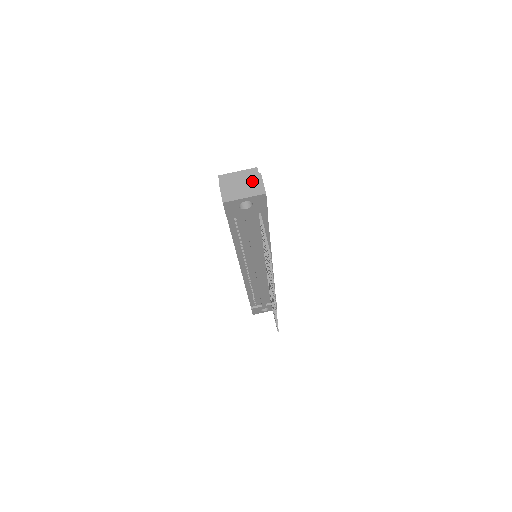
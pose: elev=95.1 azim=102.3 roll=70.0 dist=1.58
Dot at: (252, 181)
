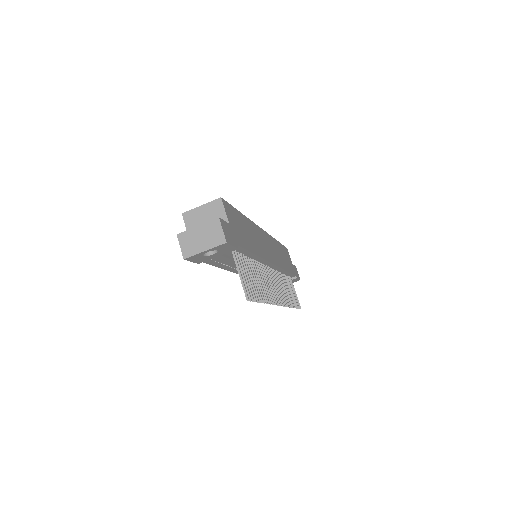
Dot at: (210, 229)
